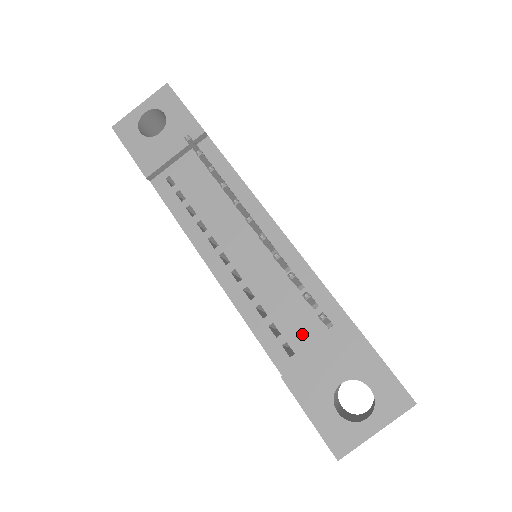
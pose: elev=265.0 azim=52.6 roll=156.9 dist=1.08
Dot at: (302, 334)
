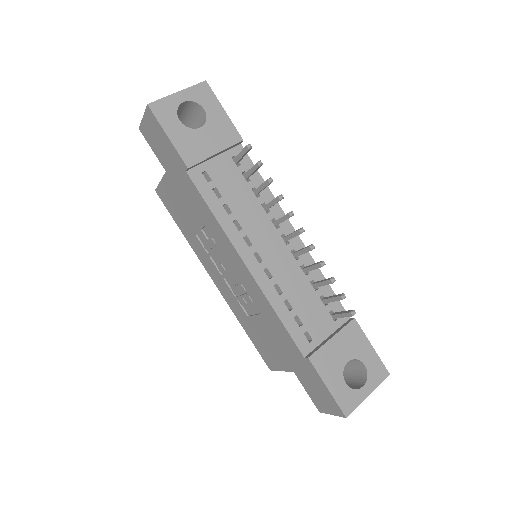
Dot at: (318, 325)
